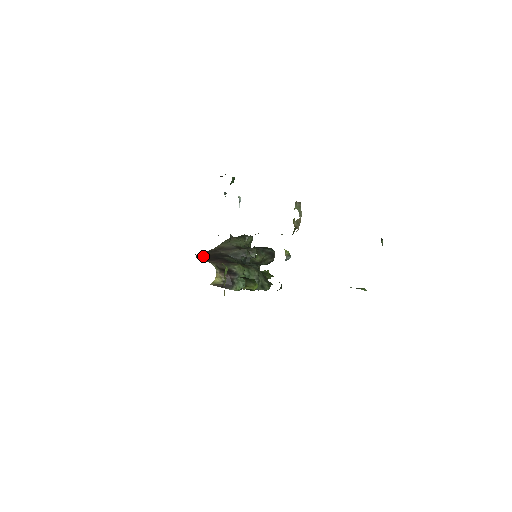
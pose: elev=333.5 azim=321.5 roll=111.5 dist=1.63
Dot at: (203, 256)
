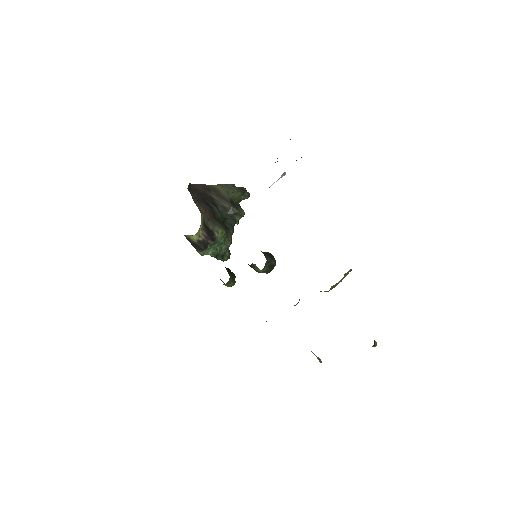
Dot at: (194, 189)
